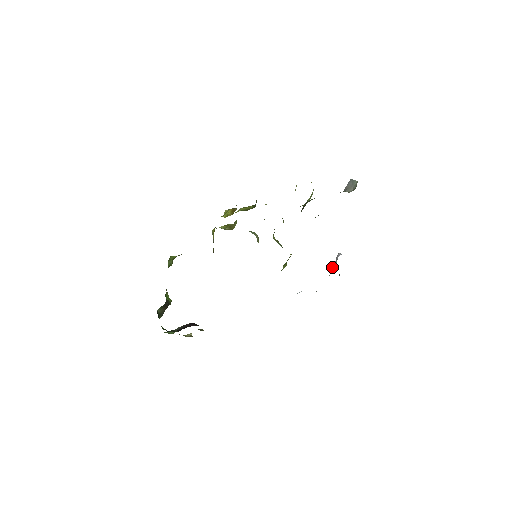
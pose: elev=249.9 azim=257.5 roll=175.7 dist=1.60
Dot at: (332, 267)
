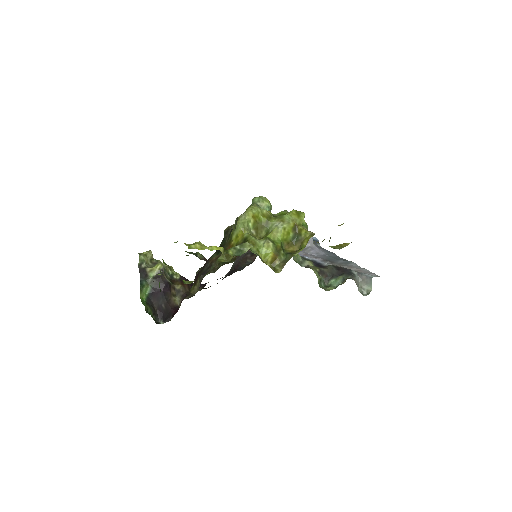
Dot at: occluded
